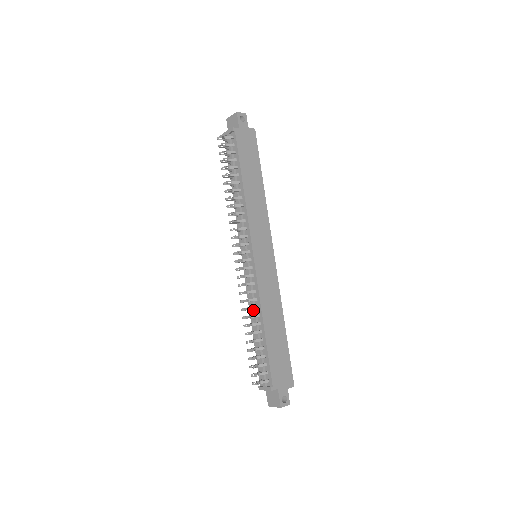
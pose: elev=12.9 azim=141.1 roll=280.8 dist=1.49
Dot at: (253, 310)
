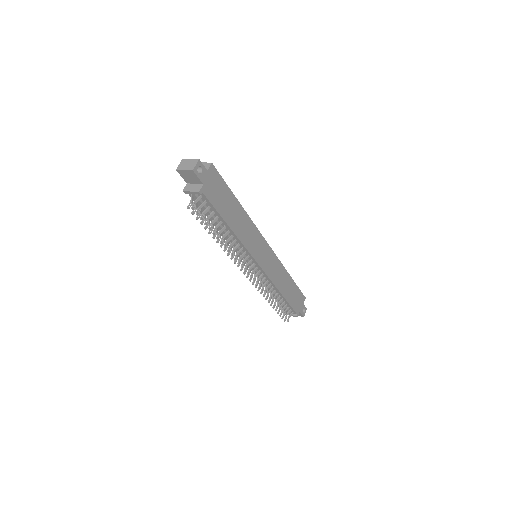
Dot at: (269, 289)
